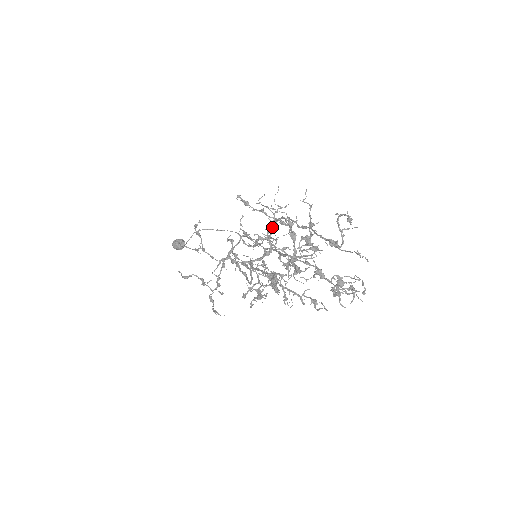
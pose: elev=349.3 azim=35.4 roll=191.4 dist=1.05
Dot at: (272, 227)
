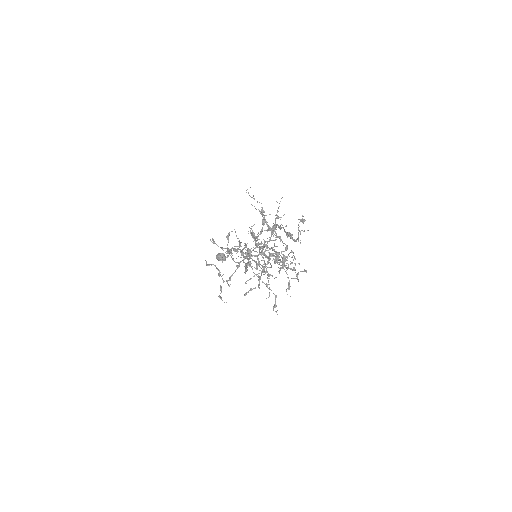
Dot at: (283, 251)
